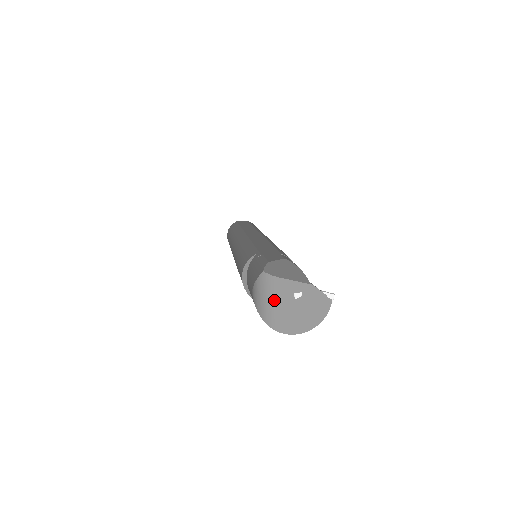
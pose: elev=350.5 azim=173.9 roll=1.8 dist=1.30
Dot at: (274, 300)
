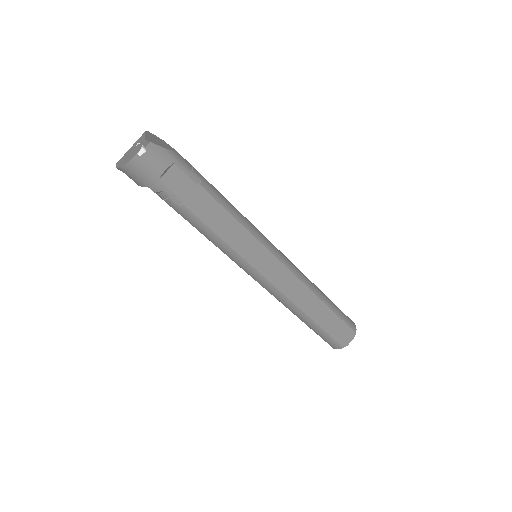
Dot at: (133, 145)
